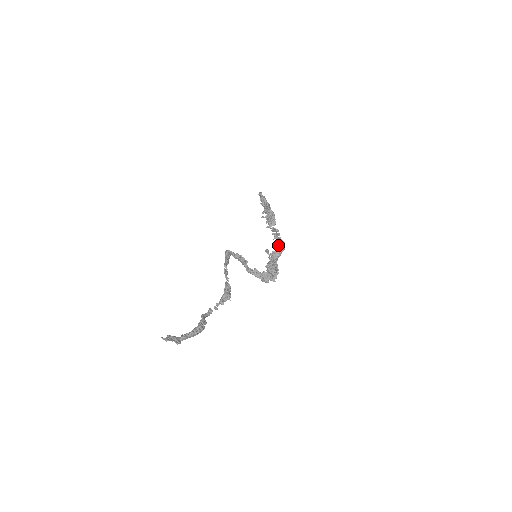
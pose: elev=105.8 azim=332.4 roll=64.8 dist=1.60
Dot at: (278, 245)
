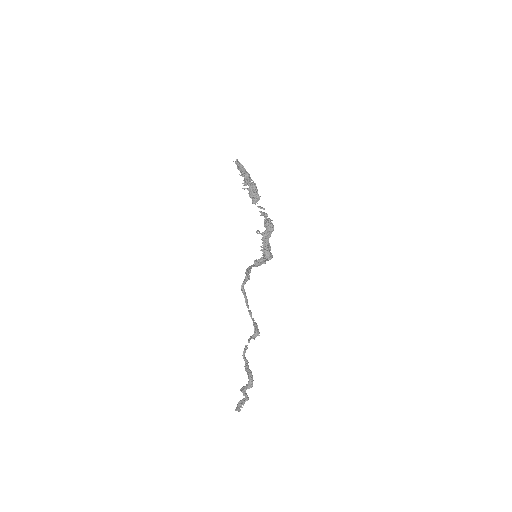
Dot at: (268, 228)
